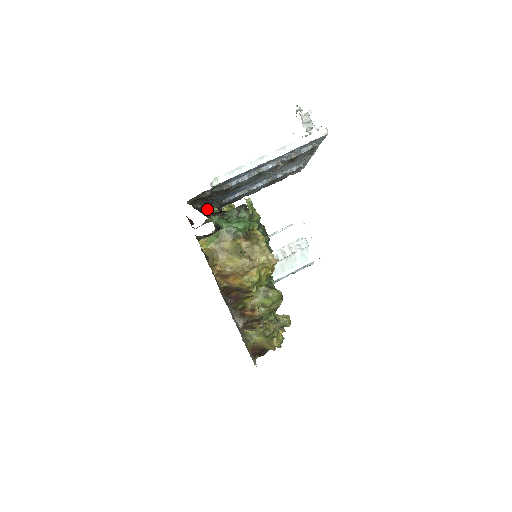
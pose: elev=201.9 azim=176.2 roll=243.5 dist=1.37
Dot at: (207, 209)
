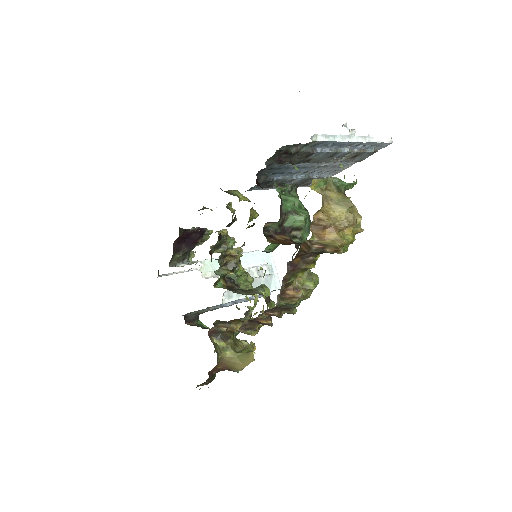
Dot at: occluded
